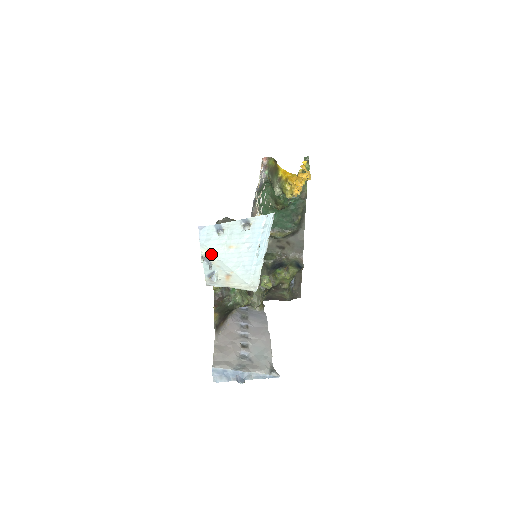
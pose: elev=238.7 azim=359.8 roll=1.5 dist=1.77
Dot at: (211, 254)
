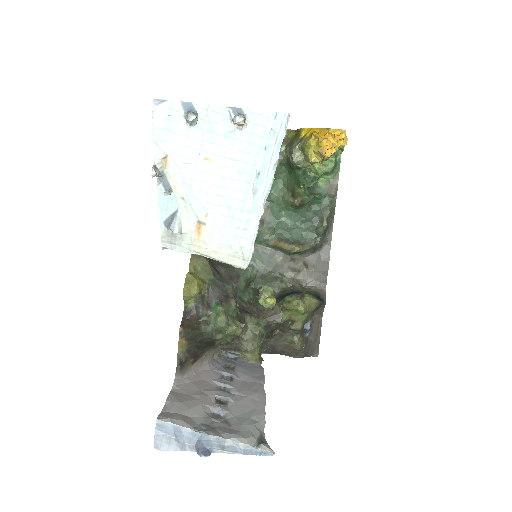
Dot at: (172, 165)
